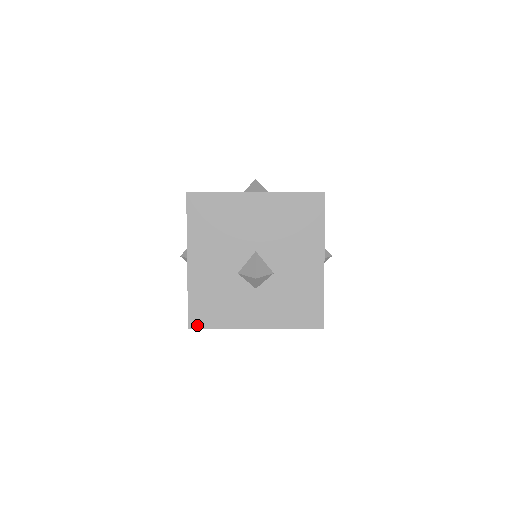
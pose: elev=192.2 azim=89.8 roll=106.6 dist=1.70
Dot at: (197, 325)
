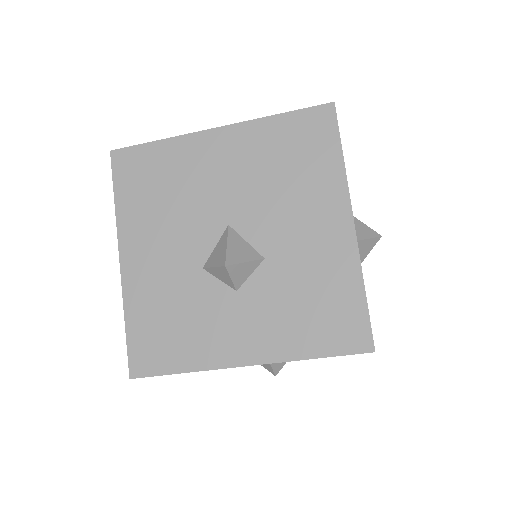
Dot at: (144, 370)
